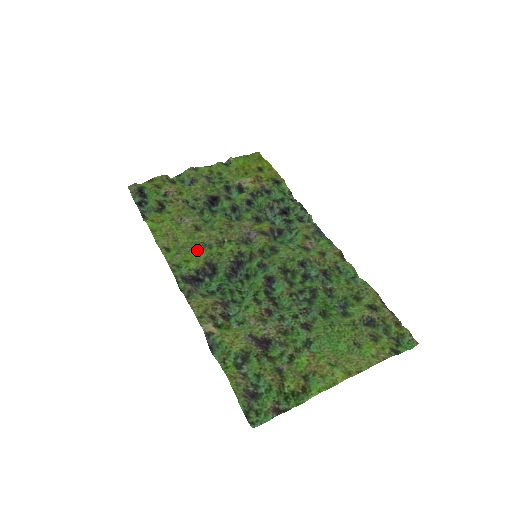
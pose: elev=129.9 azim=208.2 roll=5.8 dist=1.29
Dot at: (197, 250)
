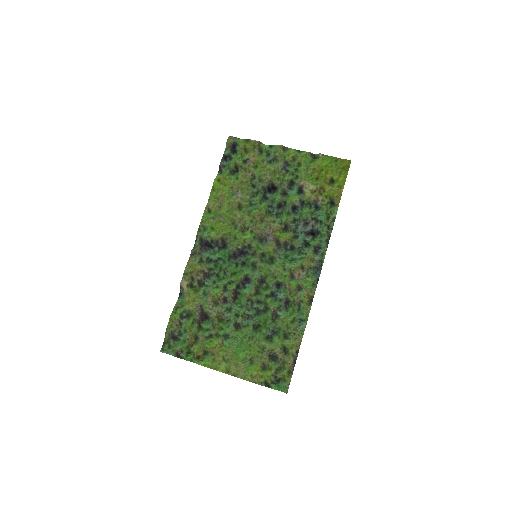
Dot at: (225, 224)
